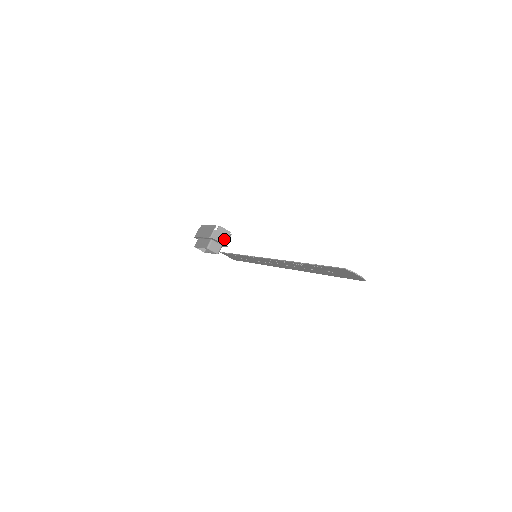
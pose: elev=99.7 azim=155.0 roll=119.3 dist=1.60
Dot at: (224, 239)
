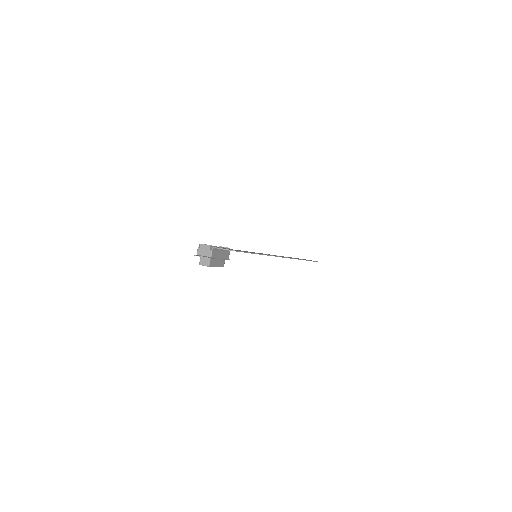
Dot at: (207, 253)
